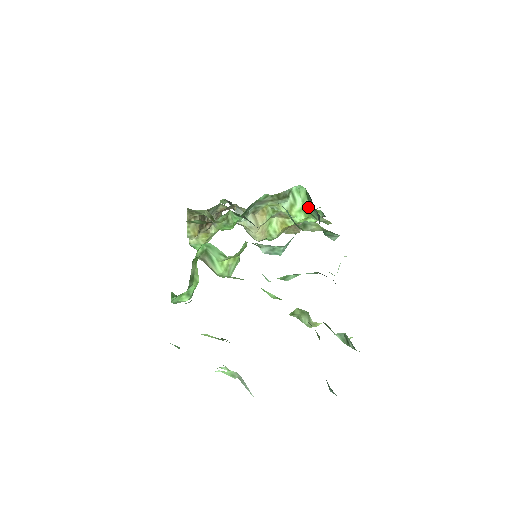
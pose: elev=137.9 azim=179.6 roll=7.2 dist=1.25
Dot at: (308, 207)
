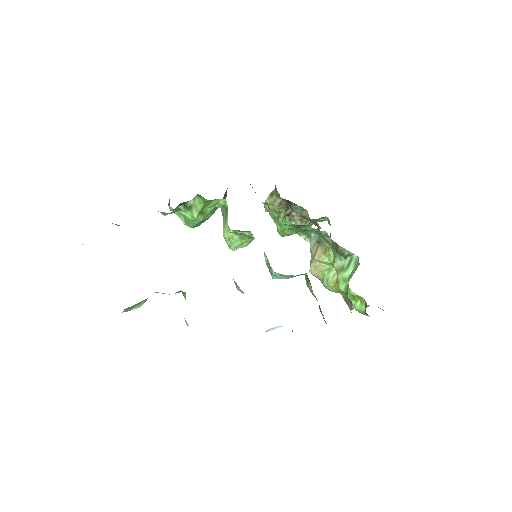
Dot at: occluded
